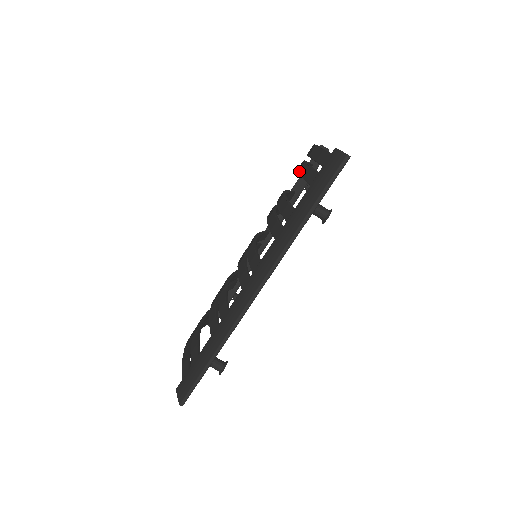
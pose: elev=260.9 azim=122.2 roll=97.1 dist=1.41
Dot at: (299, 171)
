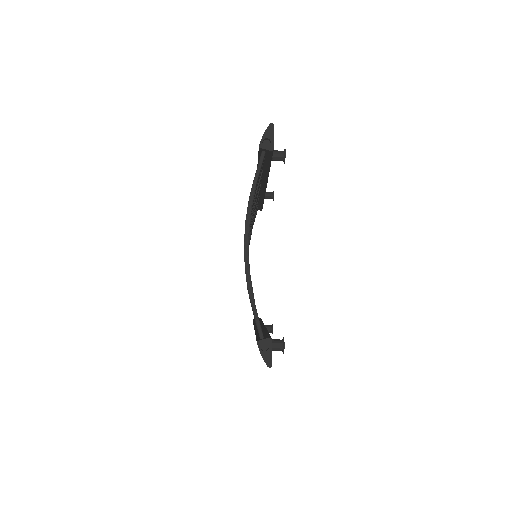
Dot at: occluded
